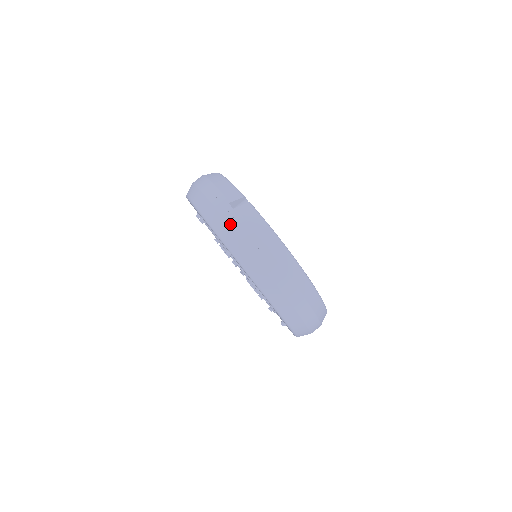
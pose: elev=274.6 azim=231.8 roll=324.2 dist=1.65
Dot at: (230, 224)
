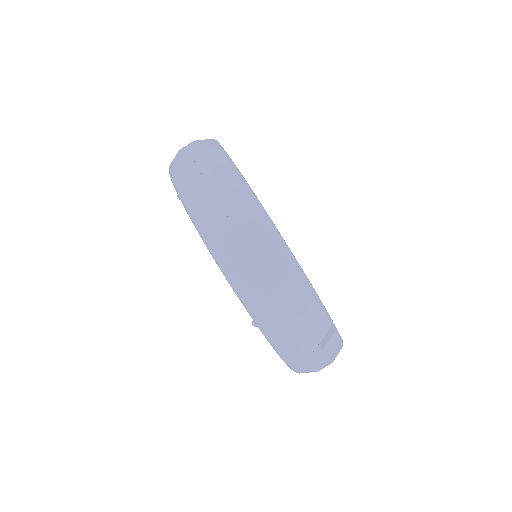
Dot at: (180, 150)
